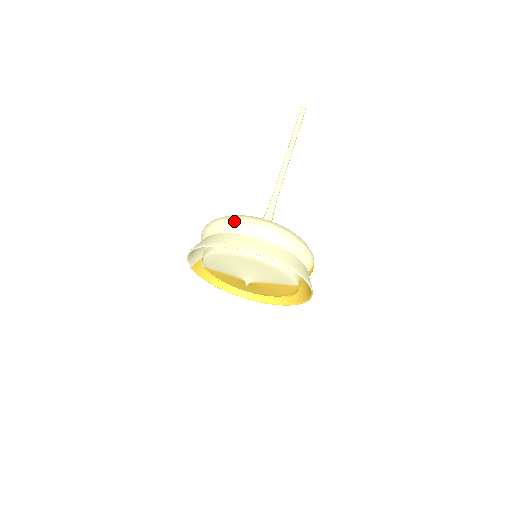
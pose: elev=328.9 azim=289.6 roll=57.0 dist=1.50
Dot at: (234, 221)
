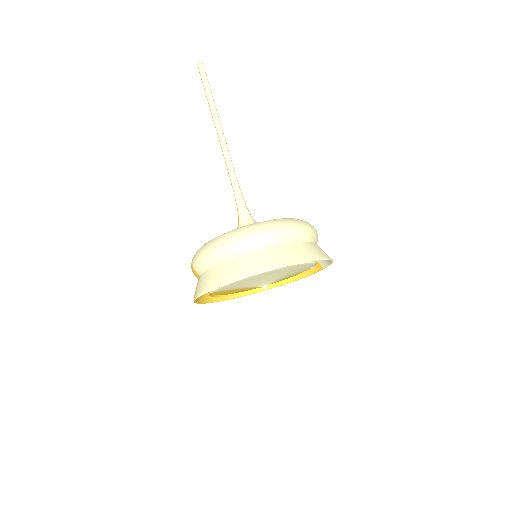
Dot at: (265, 234)
